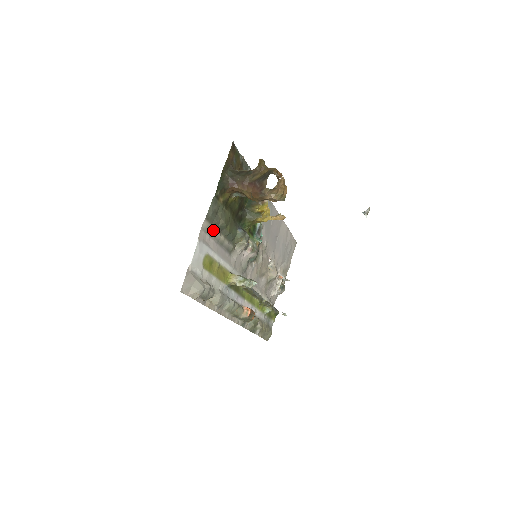
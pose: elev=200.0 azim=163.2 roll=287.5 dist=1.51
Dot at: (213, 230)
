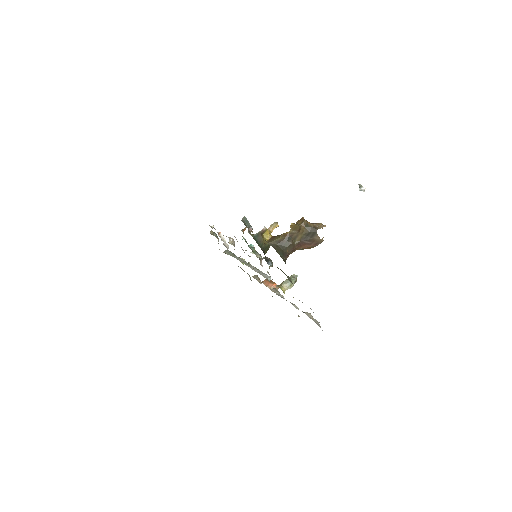
Dot at: occluded
